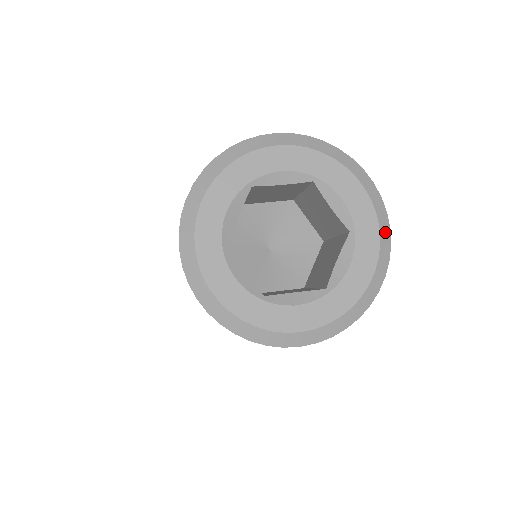
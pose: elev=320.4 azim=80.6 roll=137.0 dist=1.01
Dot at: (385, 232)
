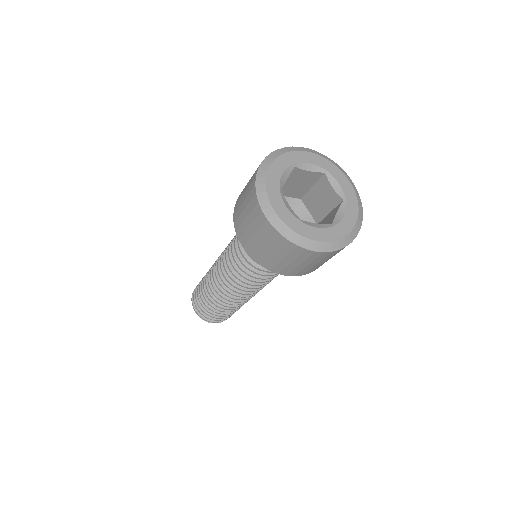
Dot at: (332, 162)
